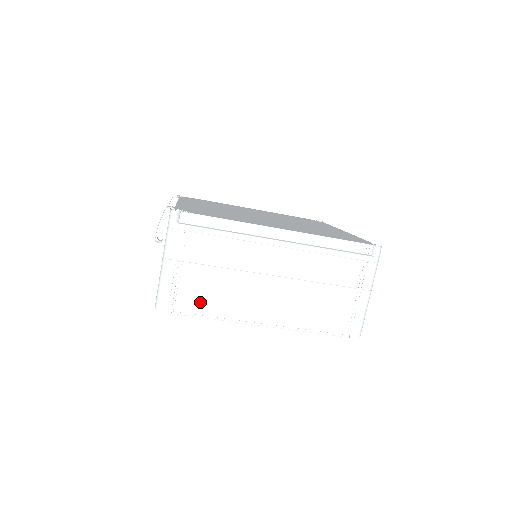
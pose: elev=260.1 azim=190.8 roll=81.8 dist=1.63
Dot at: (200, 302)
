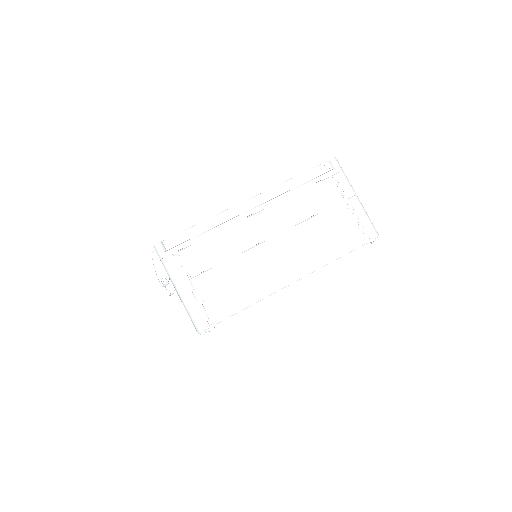
Dot at: (231, 301)
